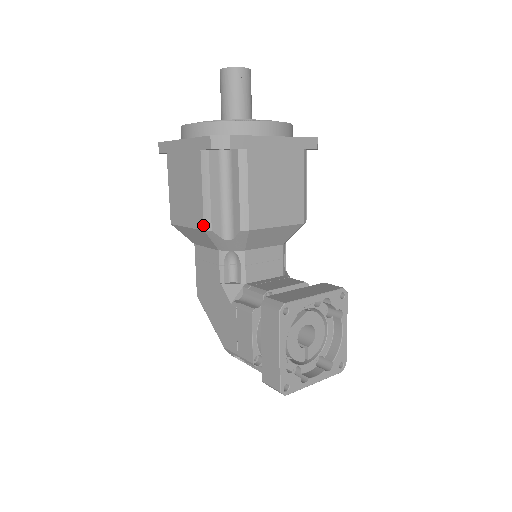
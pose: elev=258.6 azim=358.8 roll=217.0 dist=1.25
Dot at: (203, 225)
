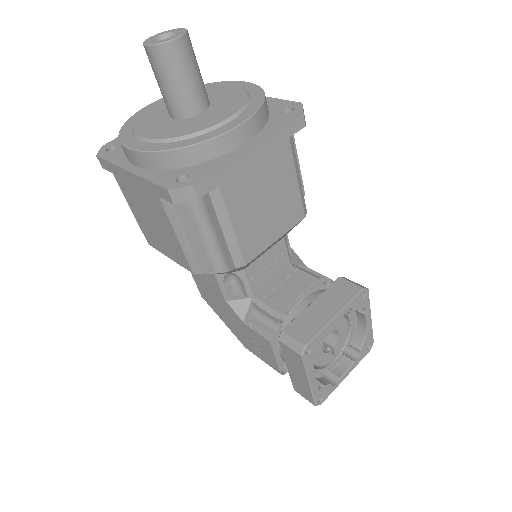
Dot at: (190, 269)
